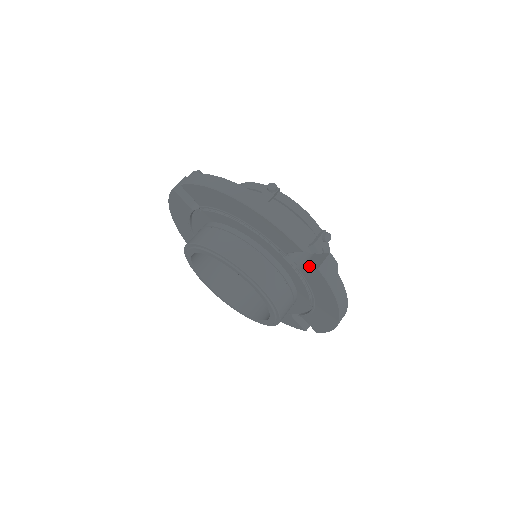
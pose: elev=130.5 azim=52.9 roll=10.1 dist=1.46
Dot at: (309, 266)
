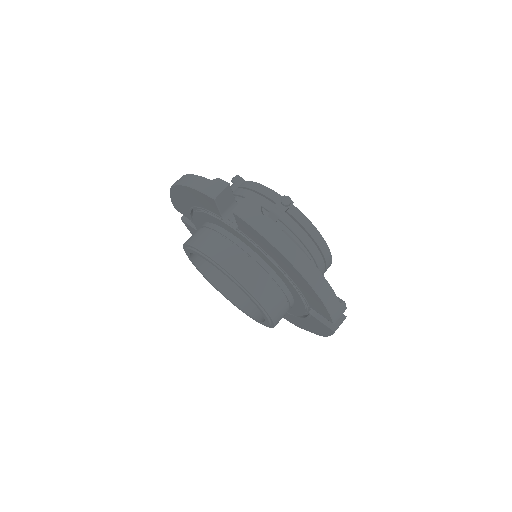
Dot at: occluded
